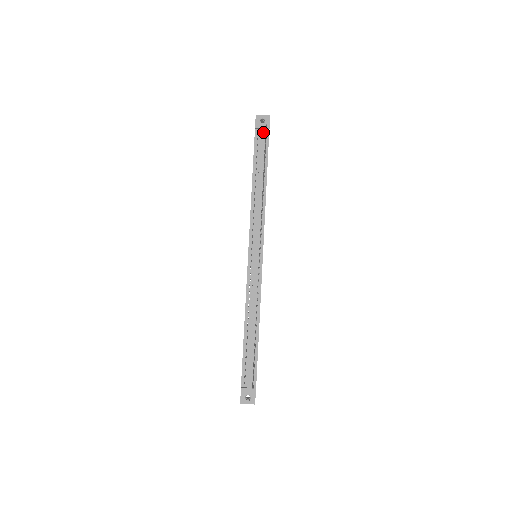
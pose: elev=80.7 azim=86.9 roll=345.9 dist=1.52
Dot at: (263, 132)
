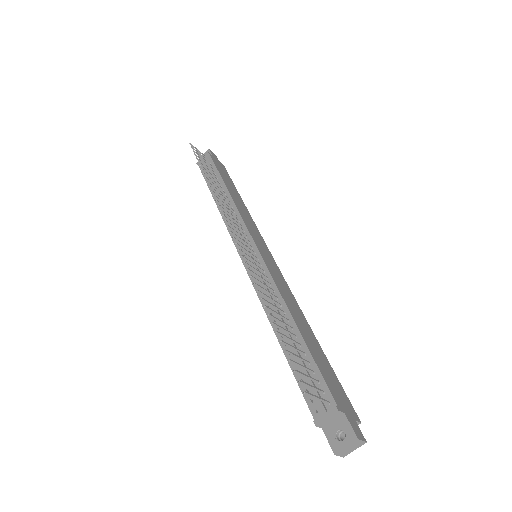
Dot at: occluded
